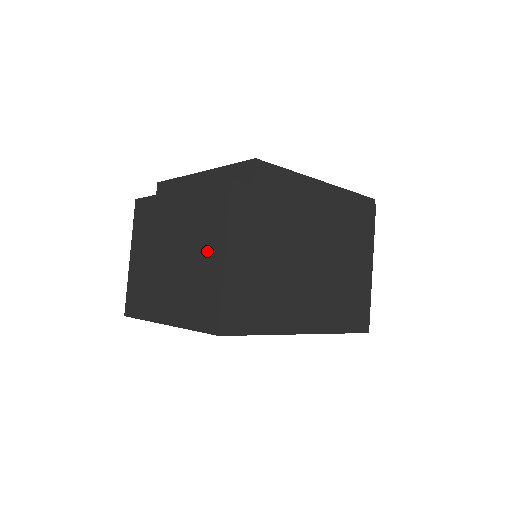
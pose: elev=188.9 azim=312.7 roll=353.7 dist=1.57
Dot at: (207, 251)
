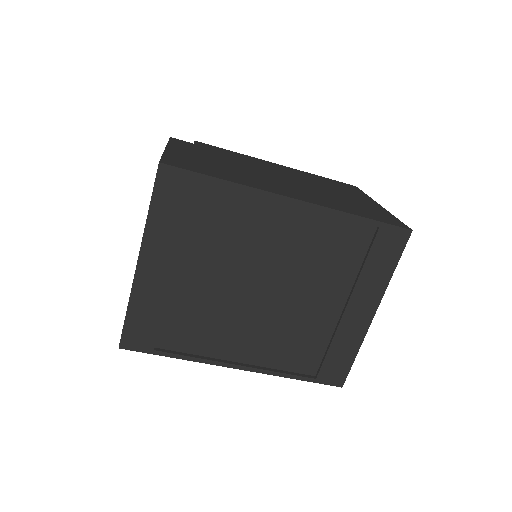
Dot at: occluded
